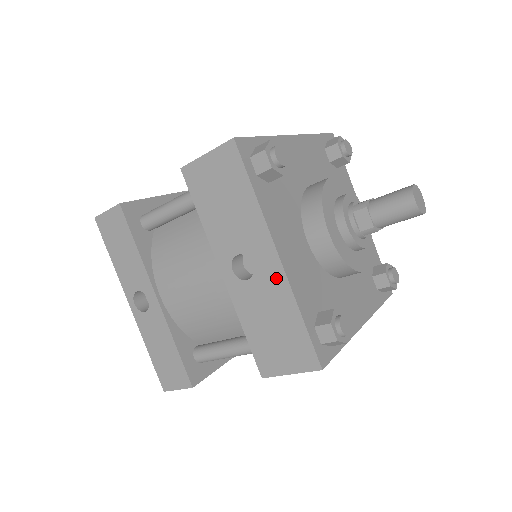
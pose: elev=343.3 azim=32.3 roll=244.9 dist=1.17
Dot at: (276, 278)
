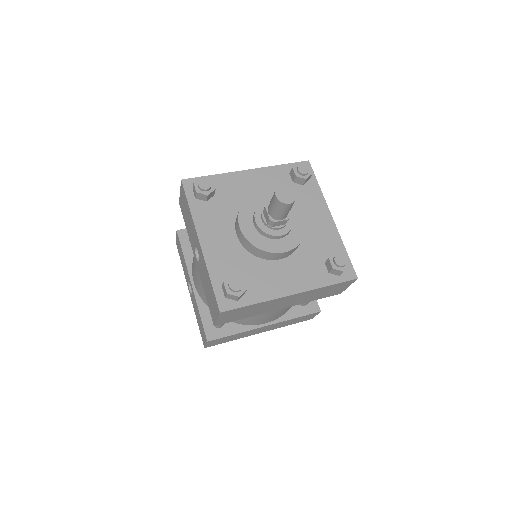
Dot at: (202, 257)
